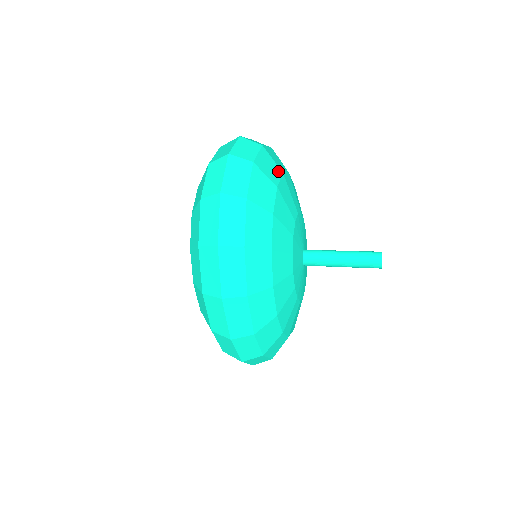
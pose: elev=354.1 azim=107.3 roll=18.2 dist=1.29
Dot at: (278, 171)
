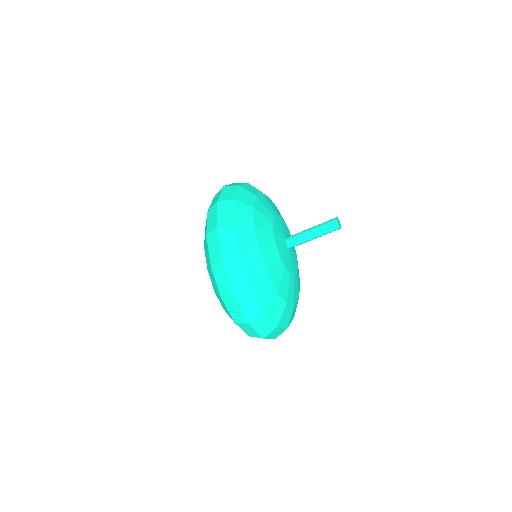
Dot at: occluded
